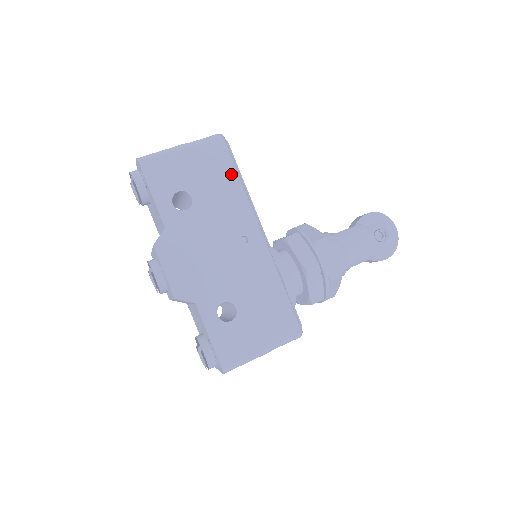
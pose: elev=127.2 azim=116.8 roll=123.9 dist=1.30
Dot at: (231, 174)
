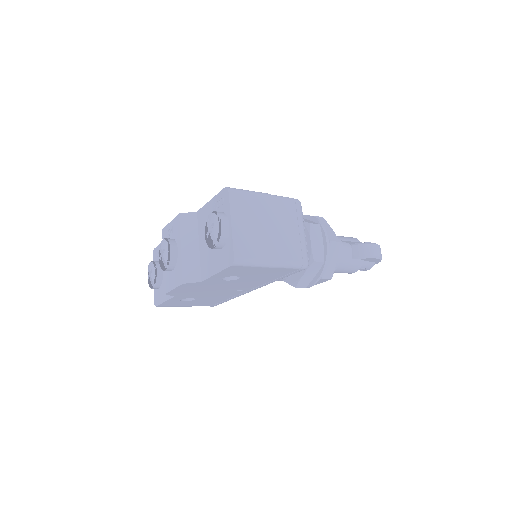
Dot at: occluded
